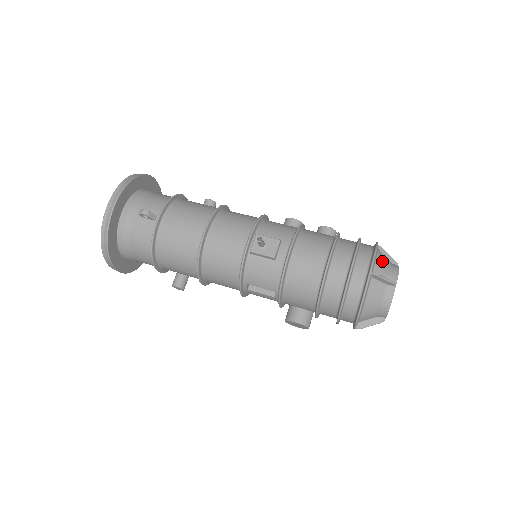
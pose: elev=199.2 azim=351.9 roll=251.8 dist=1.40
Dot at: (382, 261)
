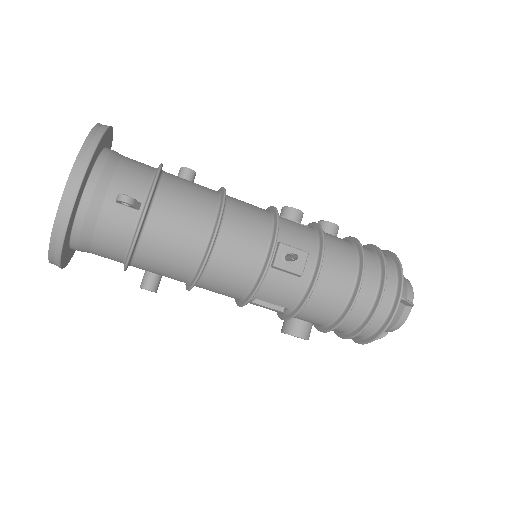
Dot at: occluded
